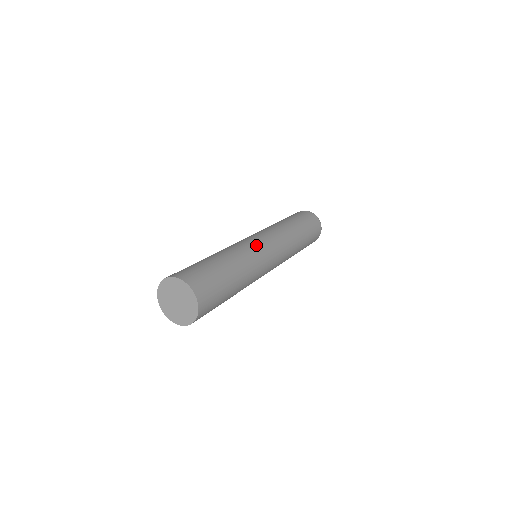
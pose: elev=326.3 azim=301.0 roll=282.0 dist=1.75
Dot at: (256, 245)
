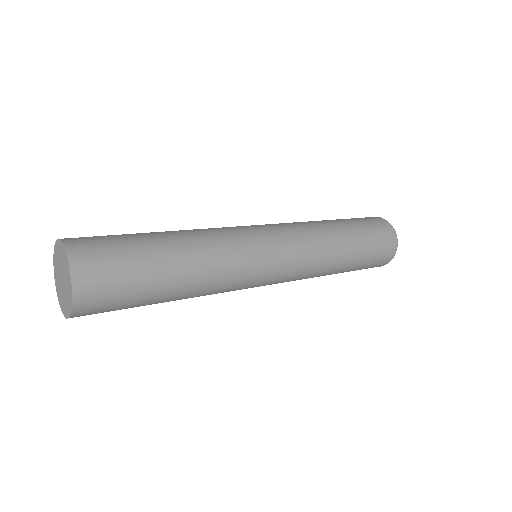
Dot at: (250, 245)
